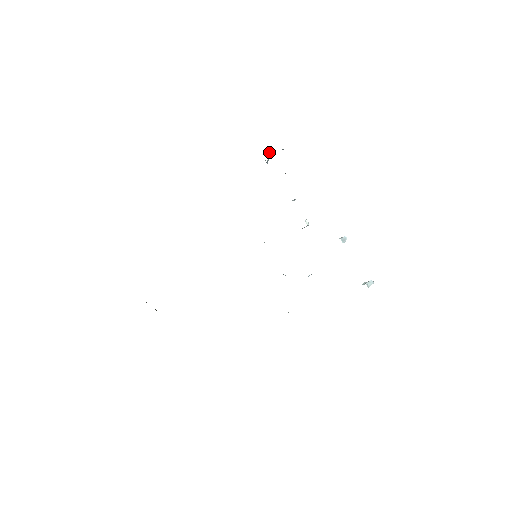
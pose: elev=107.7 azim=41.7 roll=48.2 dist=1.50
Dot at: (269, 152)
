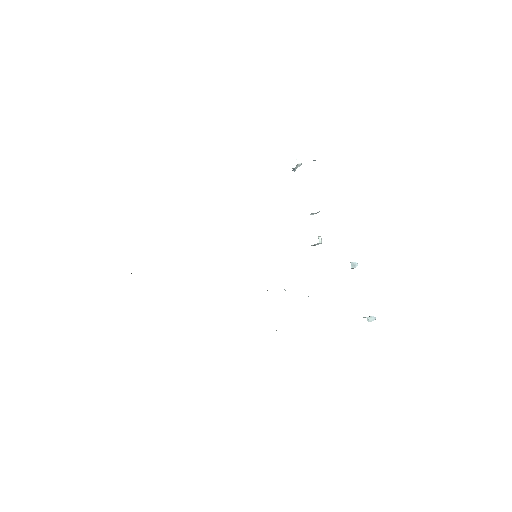
Dot at: (299, 160)
